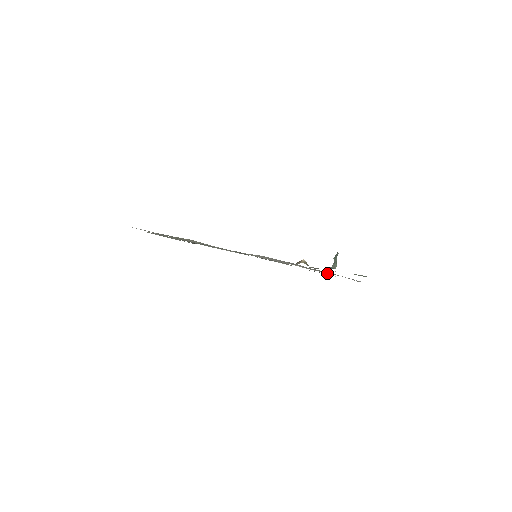
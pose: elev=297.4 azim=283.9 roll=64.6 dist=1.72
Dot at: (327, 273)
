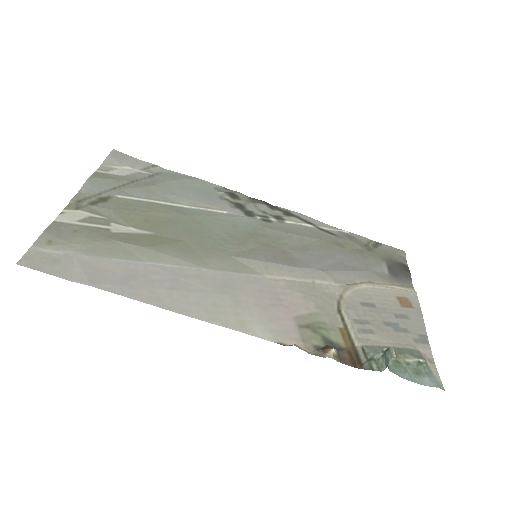
Dot at: (362, 248)
